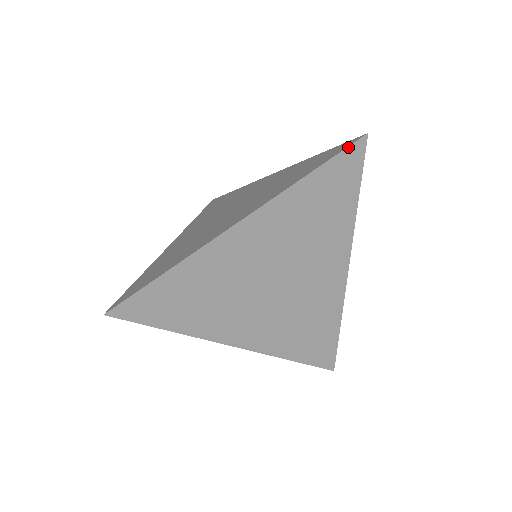
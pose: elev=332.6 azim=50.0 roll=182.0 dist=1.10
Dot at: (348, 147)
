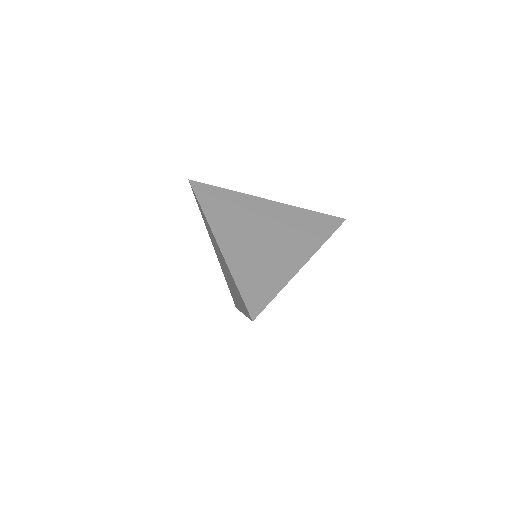
Dot at: occluded
